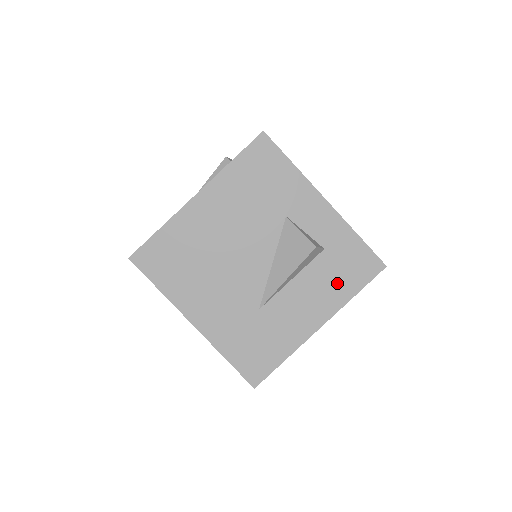
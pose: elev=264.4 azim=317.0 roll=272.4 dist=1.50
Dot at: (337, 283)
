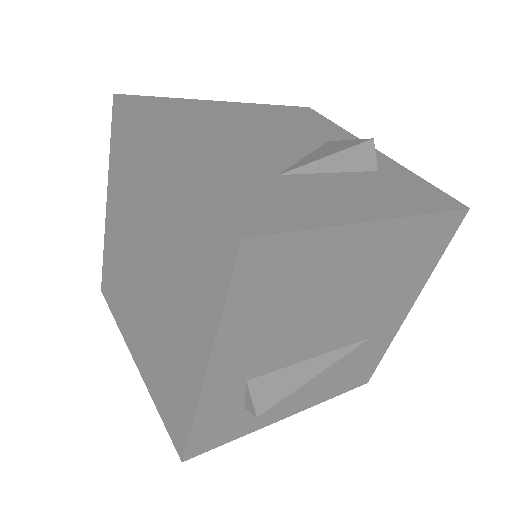
Dot at: (400, 196)
